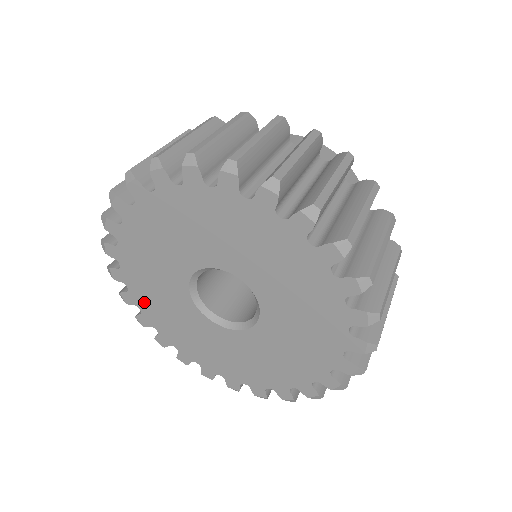
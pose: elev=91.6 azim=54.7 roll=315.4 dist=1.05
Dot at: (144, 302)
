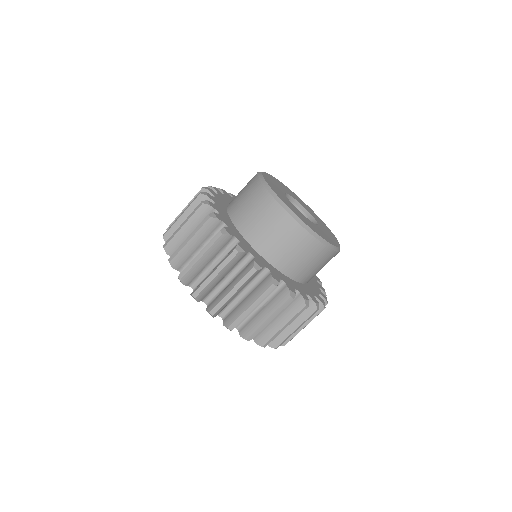
Dot at: occluded
